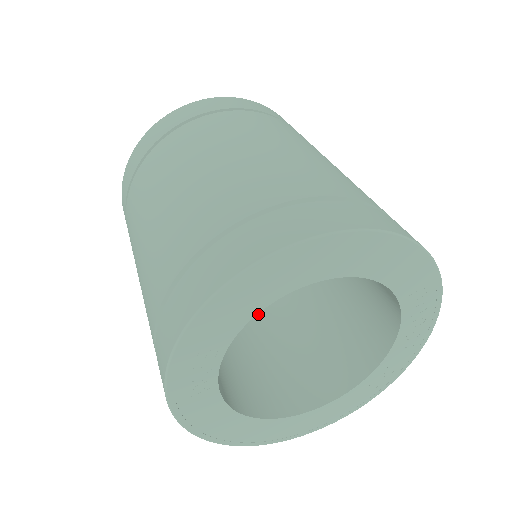
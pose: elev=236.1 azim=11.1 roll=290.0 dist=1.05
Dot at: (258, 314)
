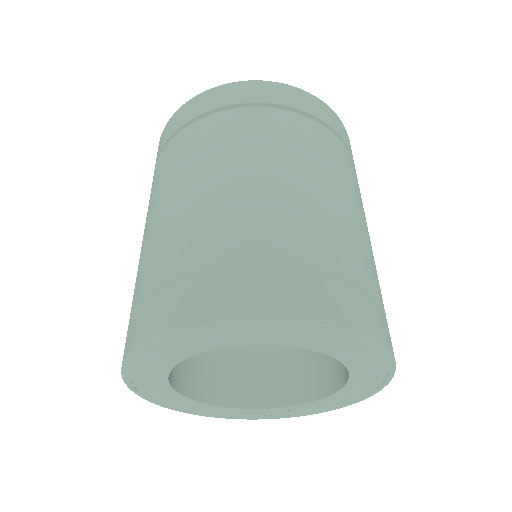
Dot at: occluded
